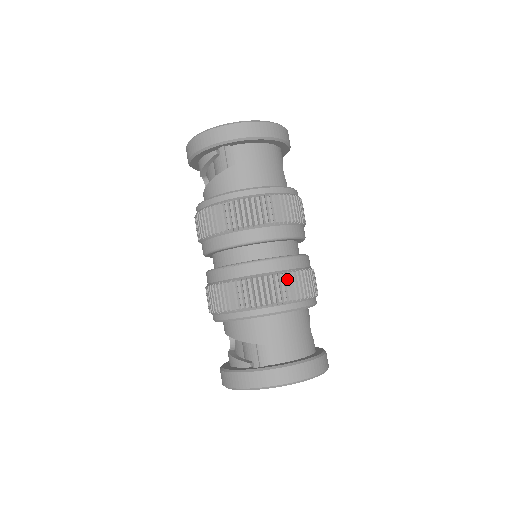
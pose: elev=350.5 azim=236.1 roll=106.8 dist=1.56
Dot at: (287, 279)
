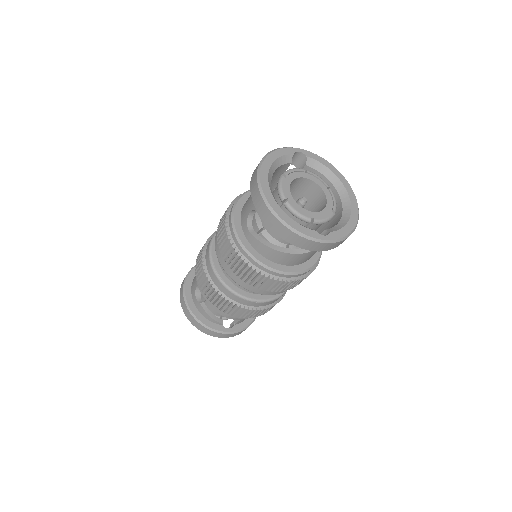
Dot at: occluded
